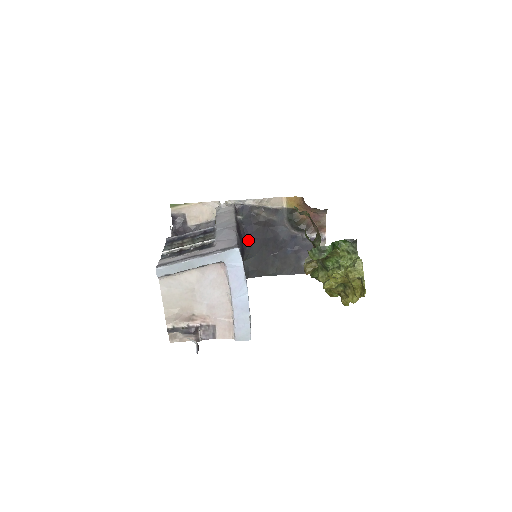
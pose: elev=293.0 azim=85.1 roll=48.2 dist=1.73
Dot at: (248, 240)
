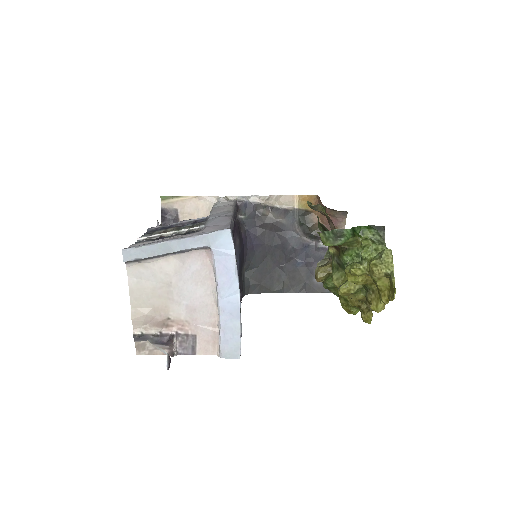
Dot at: (250, 245)
